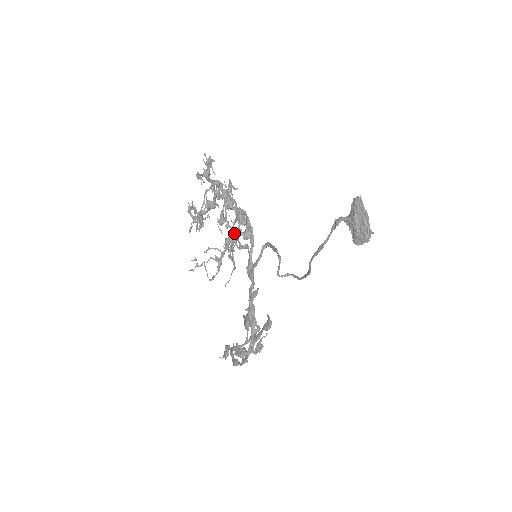
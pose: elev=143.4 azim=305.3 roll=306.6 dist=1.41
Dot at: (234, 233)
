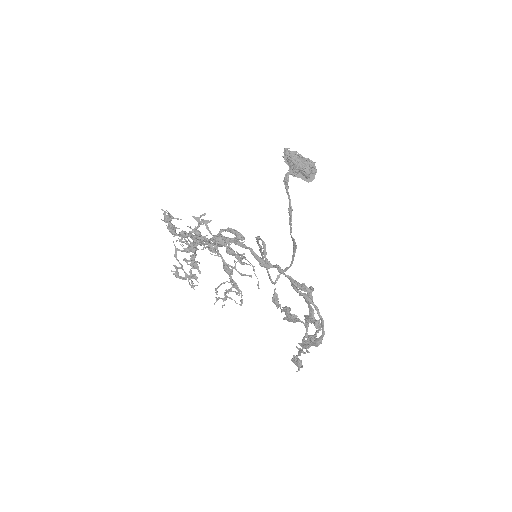
Dot at: (232, 240)
